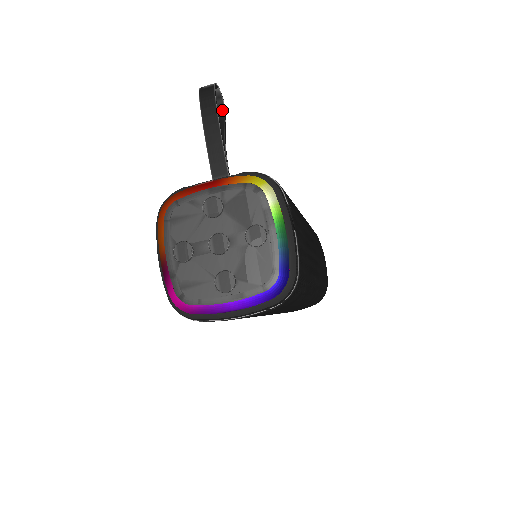
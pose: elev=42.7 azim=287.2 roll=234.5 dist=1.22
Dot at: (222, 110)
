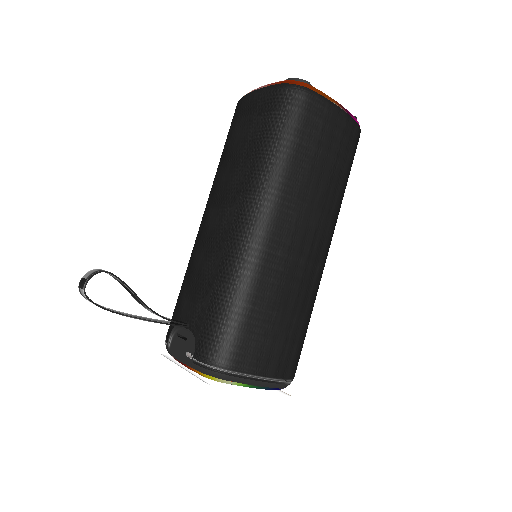
Dot at: (112, 275)
